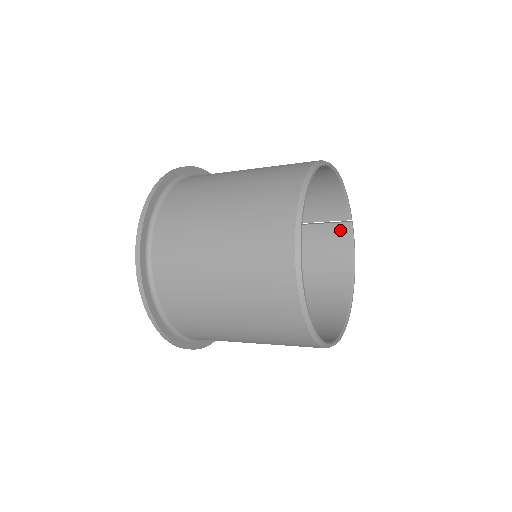
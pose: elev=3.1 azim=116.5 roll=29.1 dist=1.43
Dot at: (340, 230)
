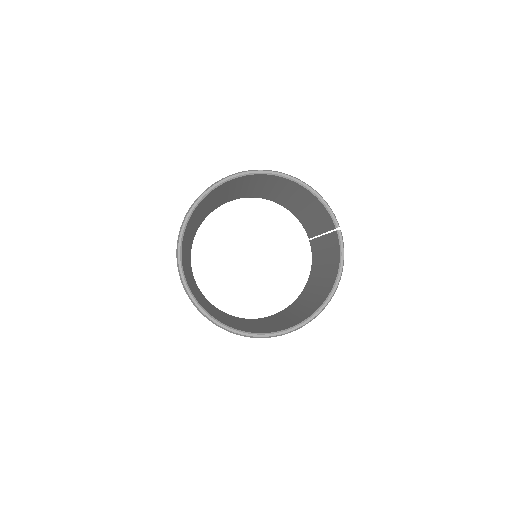
Dot at: (335, 239)
